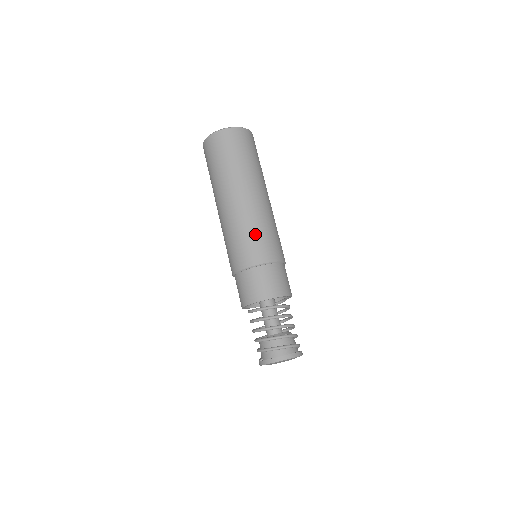
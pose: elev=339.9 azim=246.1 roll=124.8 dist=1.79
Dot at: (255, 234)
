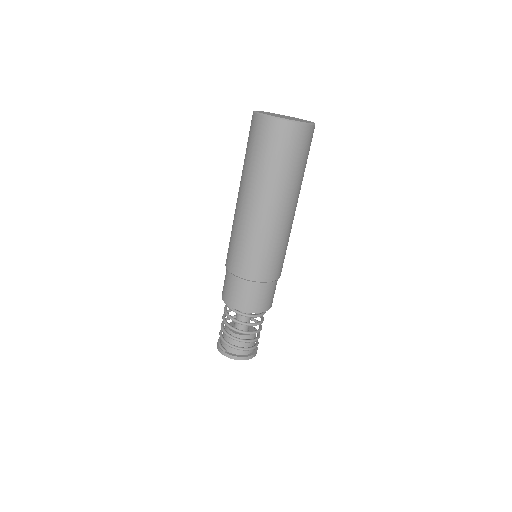
Dot at: (278, 252)
